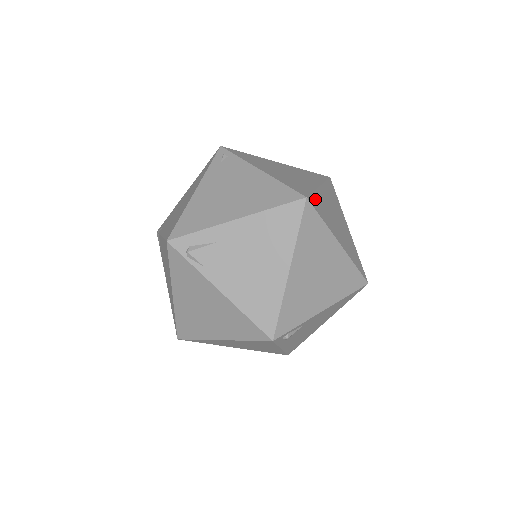
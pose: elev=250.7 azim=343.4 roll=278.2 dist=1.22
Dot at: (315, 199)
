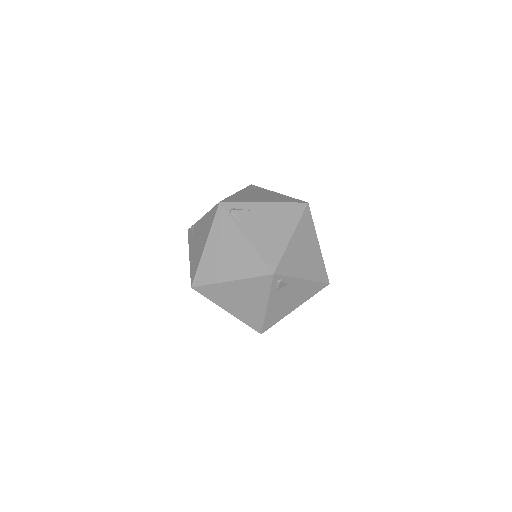
Dot at: occluded
